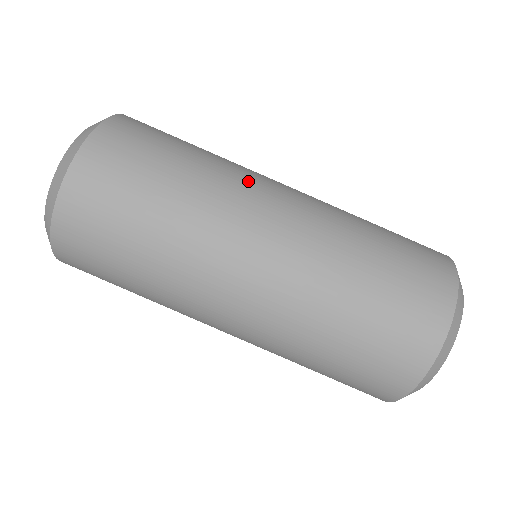
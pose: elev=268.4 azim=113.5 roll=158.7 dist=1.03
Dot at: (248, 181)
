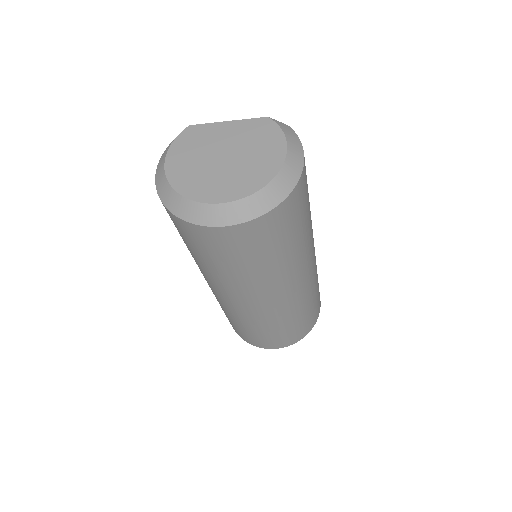
Dot at: (283, 282)
